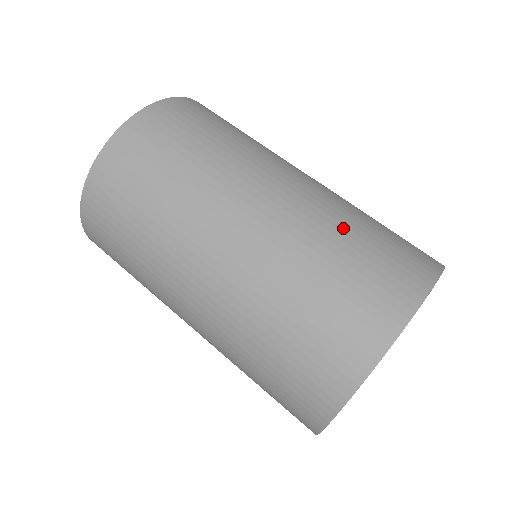
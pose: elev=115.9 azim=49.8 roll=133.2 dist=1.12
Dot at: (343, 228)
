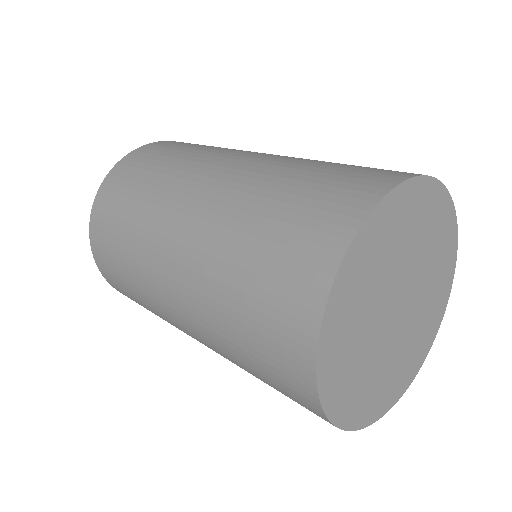
Dot at: (287, 175)
